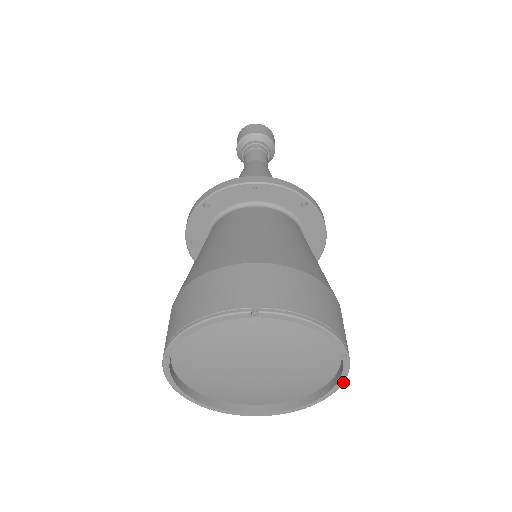
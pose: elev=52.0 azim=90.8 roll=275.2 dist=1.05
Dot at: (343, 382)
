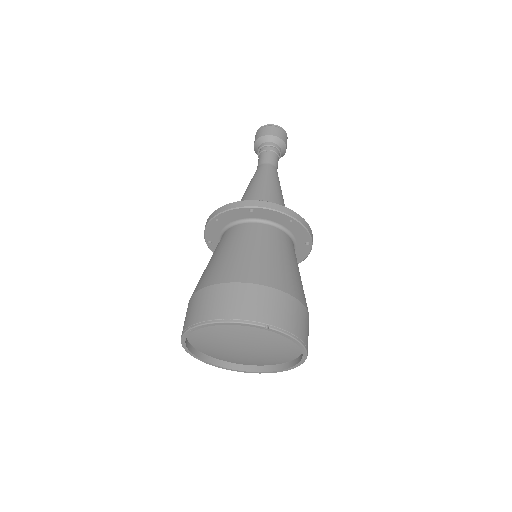
Dot at: (296, 340)
